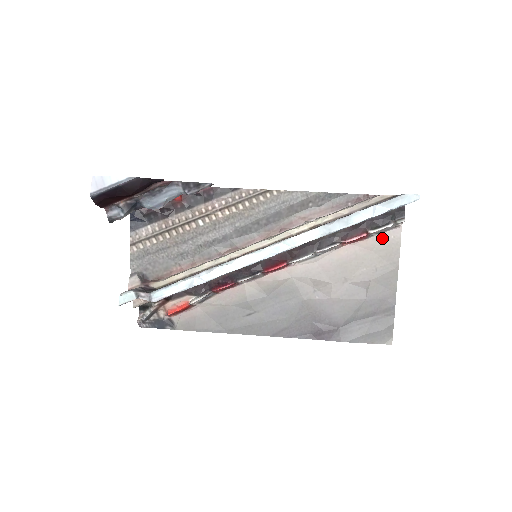
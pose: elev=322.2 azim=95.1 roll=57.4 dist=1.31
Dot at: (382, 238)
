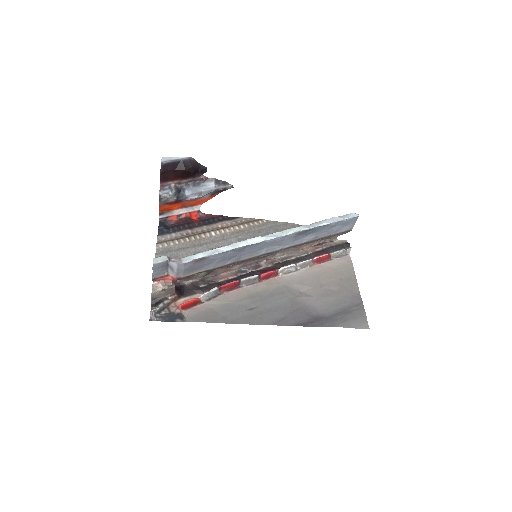
Dot at: (339, 261)
